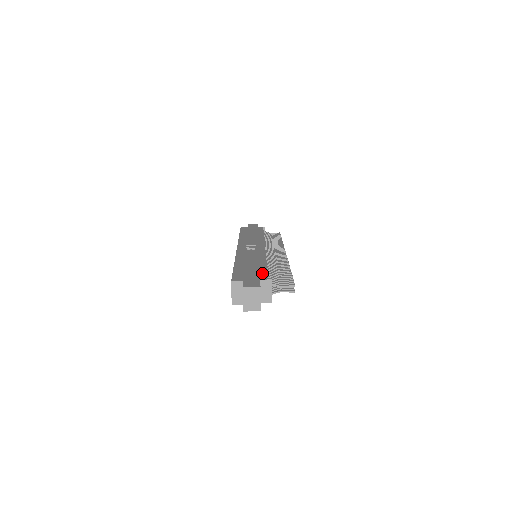
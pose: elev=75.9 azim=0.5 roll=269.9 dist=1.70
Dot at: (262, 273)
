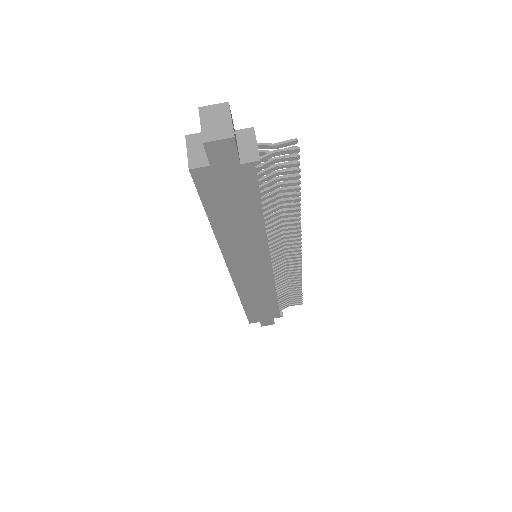
Dot at: occluded
